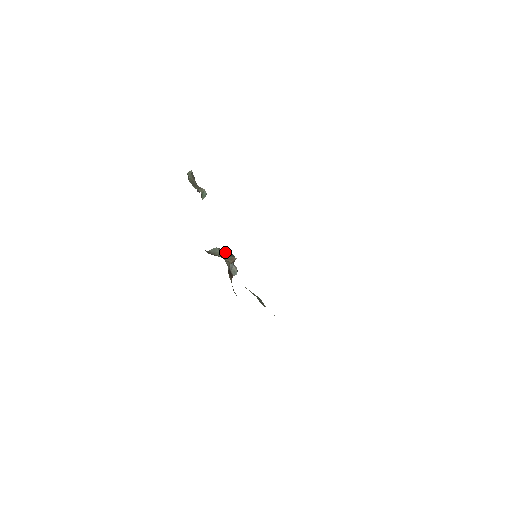
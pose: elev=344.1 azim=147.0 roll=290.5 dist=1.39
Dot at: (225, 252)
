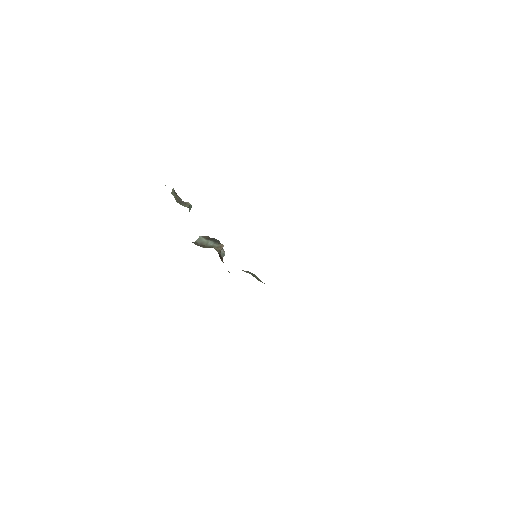
Dot at: (211, 240)
